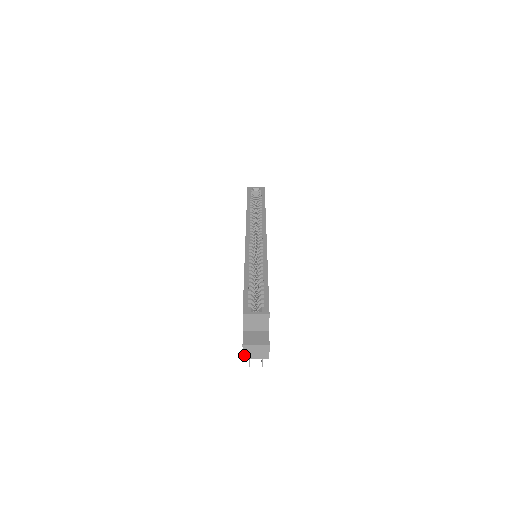
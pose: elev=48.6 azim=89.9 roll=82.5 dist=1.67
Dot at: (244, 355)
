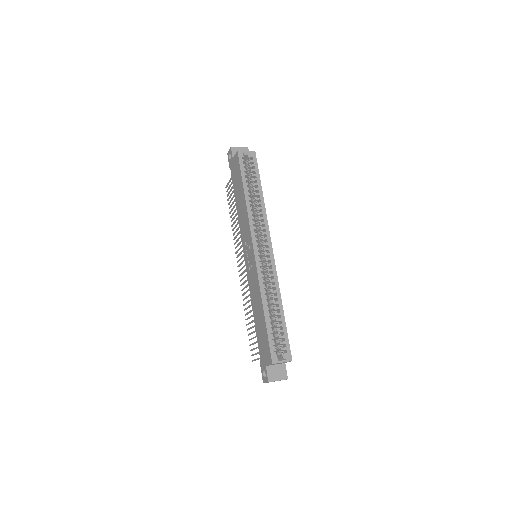
Dot at: occluded
